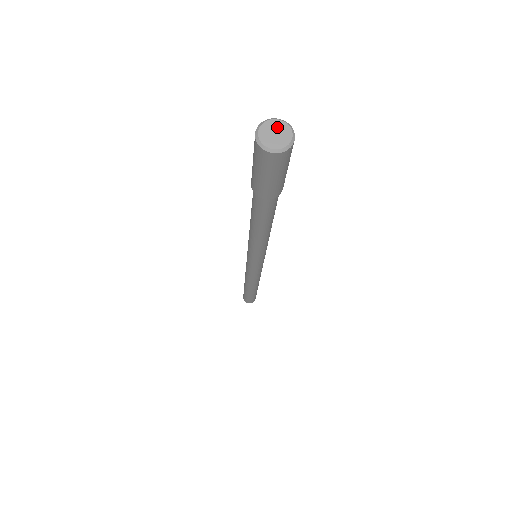
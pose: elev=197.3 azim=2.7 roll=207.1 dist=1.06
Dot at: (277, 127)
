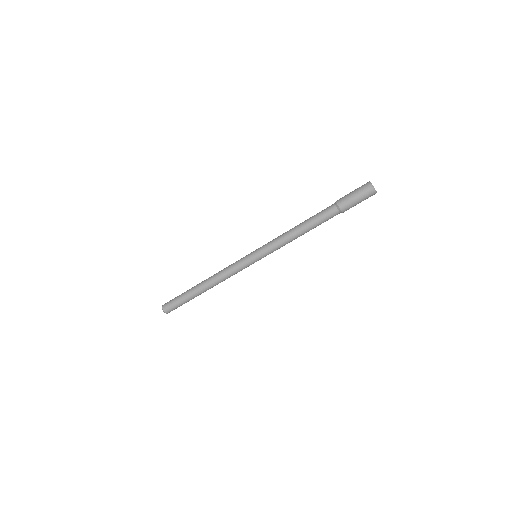
Dot at: occluded
